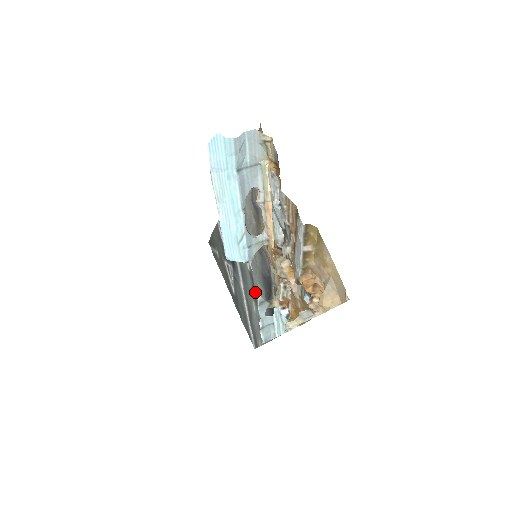
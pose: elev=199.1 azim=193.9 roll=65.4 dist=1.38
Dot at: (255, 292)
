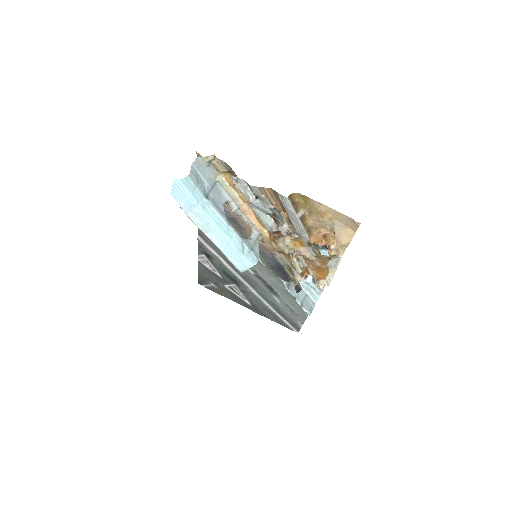
Dot at: (270, 287)
